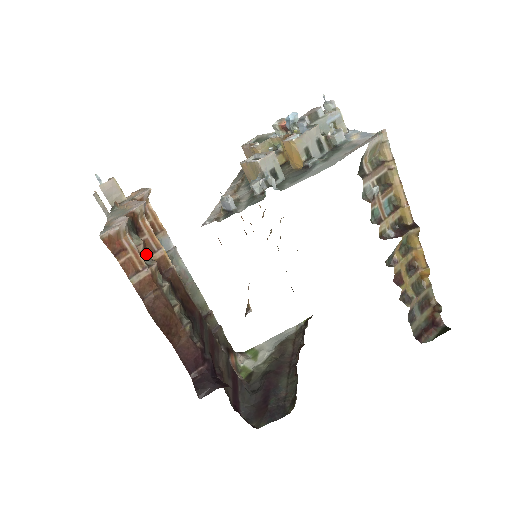
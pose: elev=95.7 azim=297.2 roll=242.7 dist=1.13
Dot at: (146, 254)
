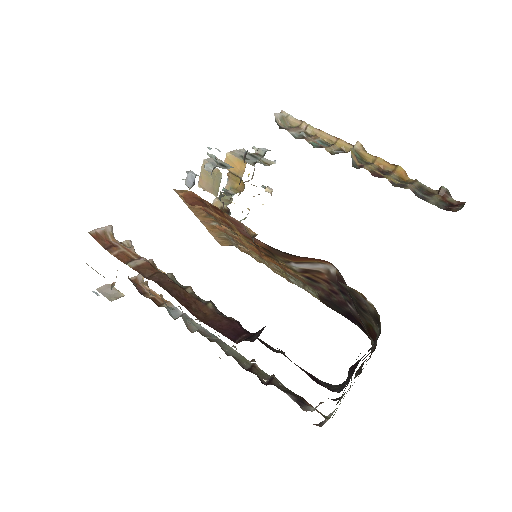
Dot at: occluded
